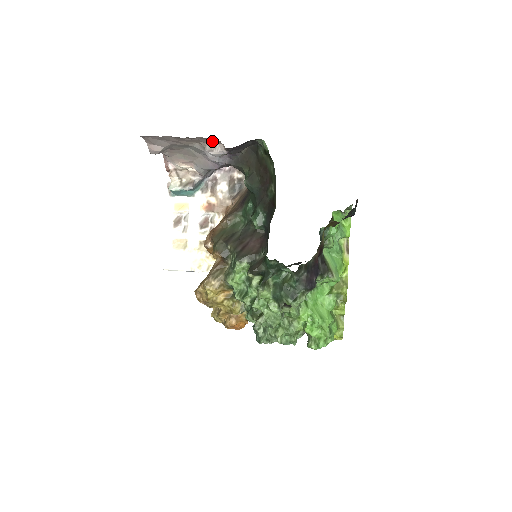
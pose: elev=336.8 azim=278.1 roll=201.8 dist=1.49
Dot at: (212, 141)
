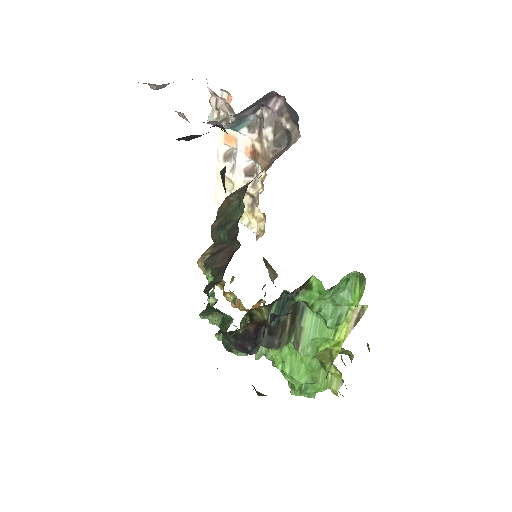
Dot at: occluded
